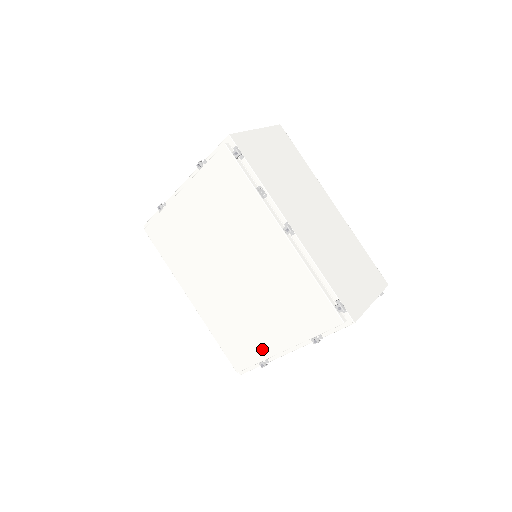
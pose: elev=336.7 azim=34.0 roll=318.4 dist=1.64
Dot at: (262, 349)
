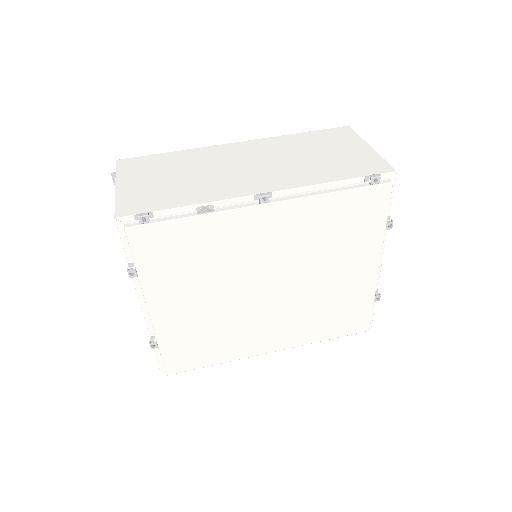
Dot at: (364, 291)
